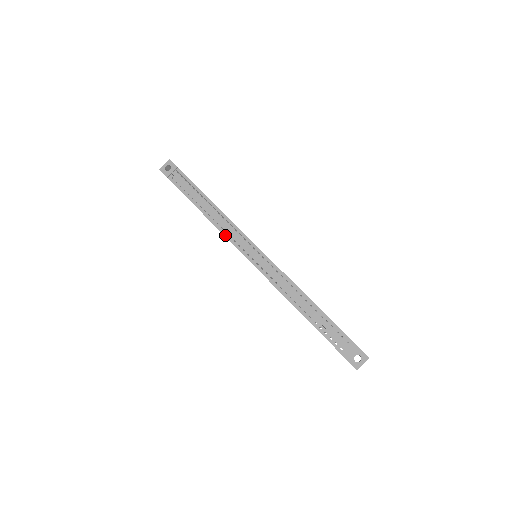
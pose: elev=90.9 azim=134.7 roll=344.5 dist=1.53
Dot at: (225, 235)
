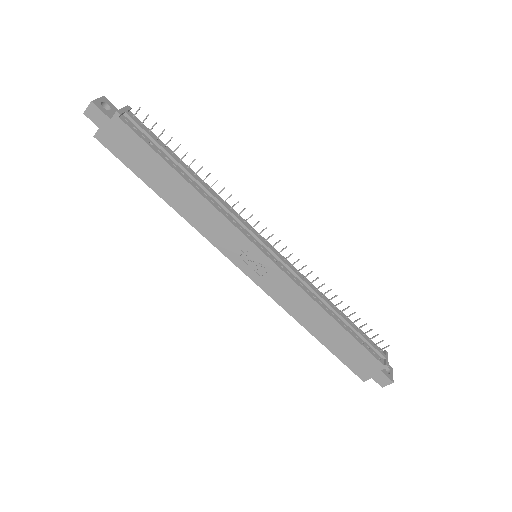
Dot at: (227, 218)
